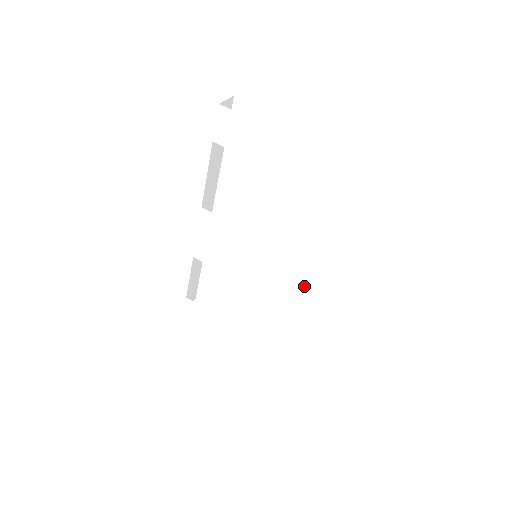
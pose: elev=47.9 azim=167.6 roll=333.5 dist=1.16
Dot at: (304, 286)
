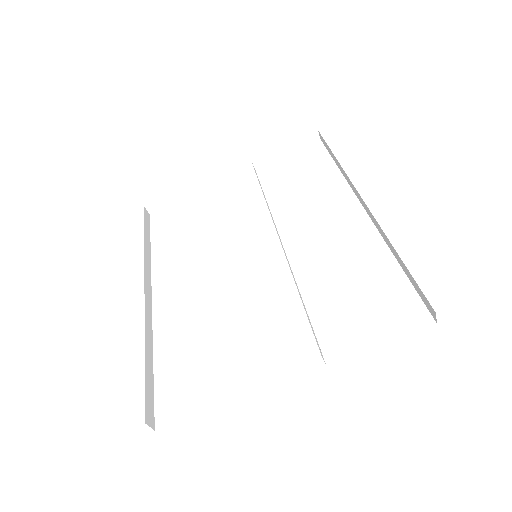
Dot at: (271, 287)
